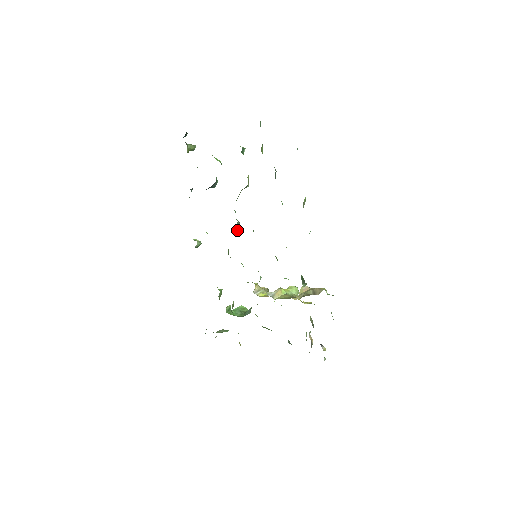
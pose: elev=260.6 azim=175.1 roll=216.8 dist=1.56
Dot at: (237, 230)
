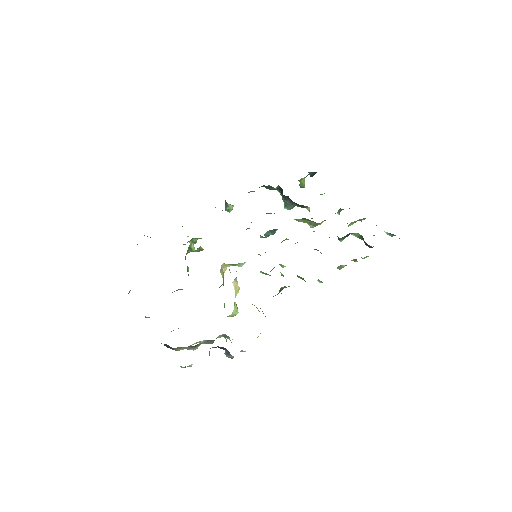
Dot at: (266, 234)
